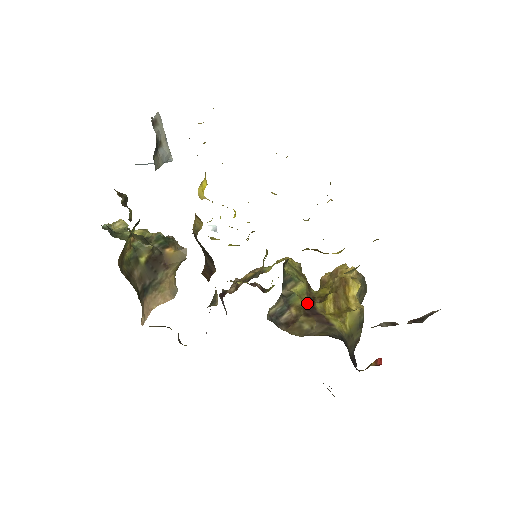
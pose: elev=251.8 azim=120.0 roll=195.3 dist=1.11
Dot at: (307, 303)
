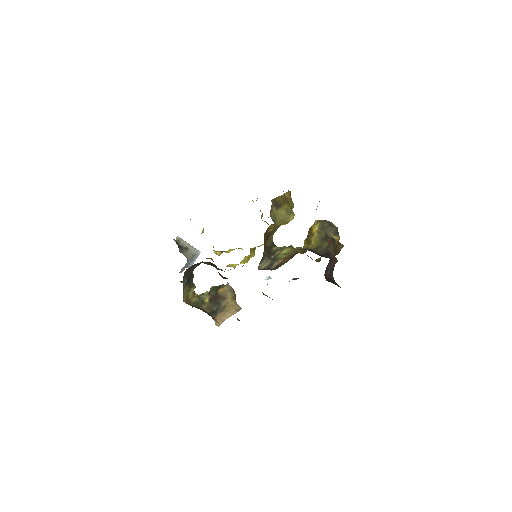
Dot at: (292, 254)
